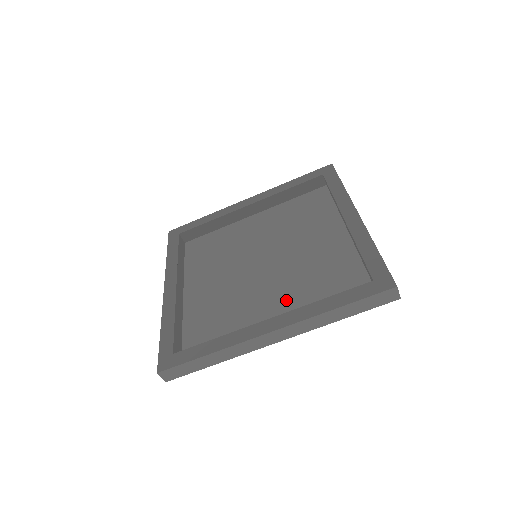
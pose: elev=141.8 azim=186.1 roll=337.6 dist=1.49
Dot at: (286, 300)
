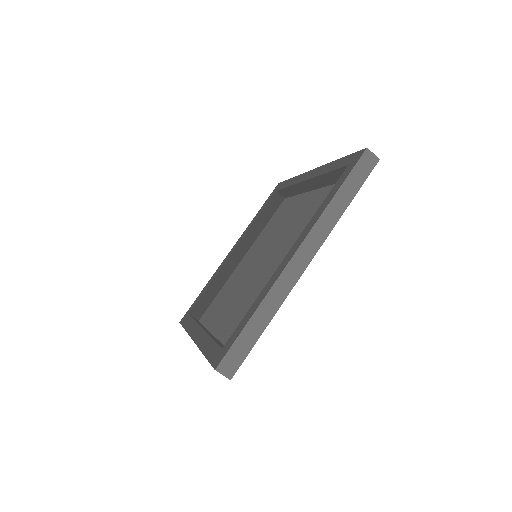
Dot at: (293, 236)
